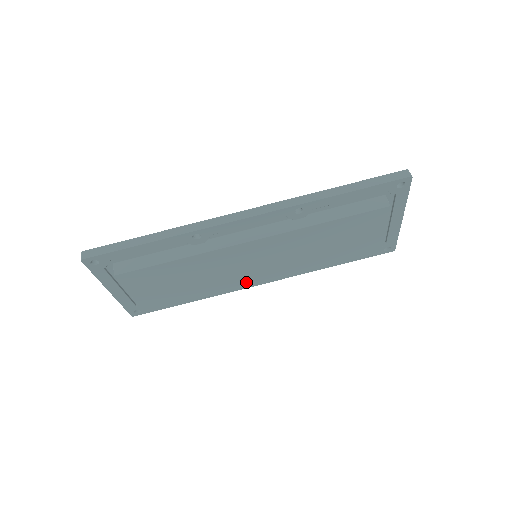
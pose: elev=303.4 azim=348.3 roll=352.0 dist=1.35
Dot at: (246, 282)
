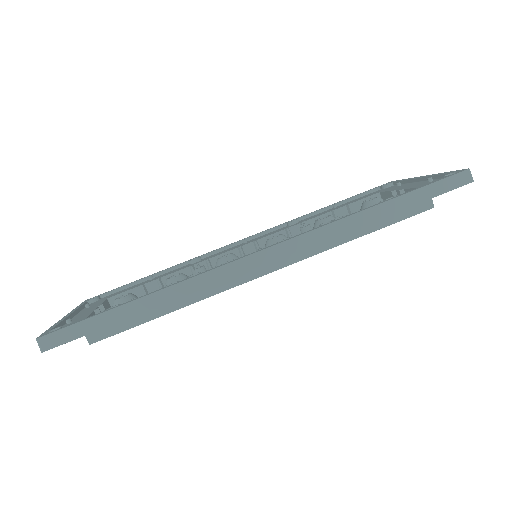
Dot at: occluded
